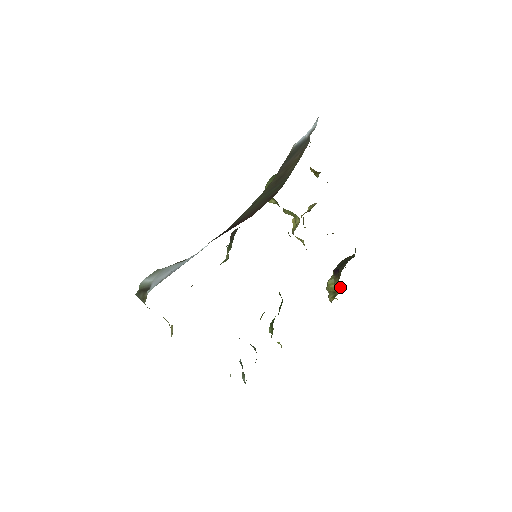
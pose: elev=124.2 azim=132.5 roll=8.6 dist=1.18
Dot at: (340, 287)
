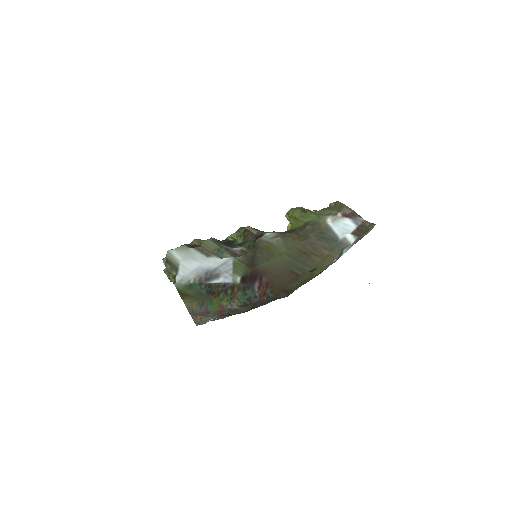
Dot at: occluded
